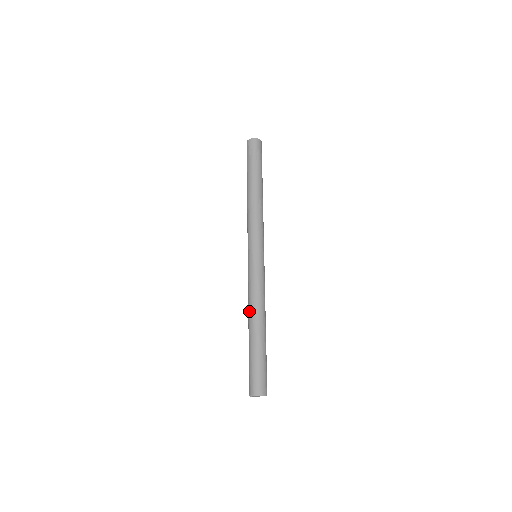
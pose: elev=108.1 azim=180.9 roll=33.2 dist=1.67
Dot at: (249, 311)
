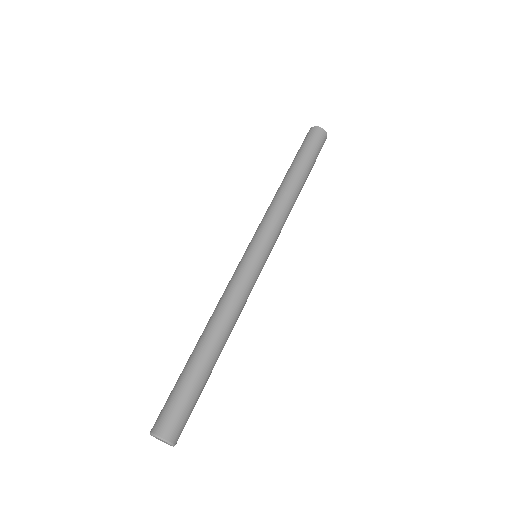
Dot at: (210, 318)
